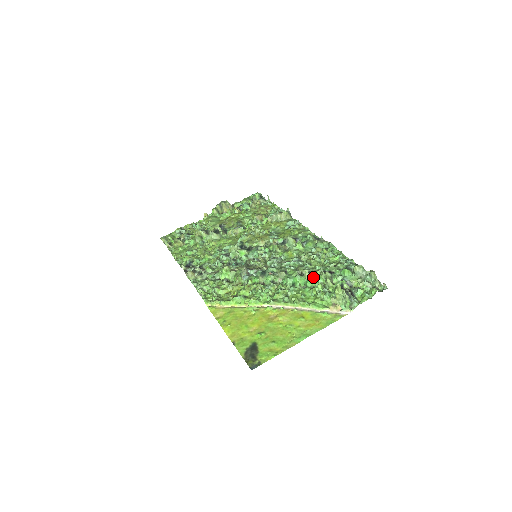
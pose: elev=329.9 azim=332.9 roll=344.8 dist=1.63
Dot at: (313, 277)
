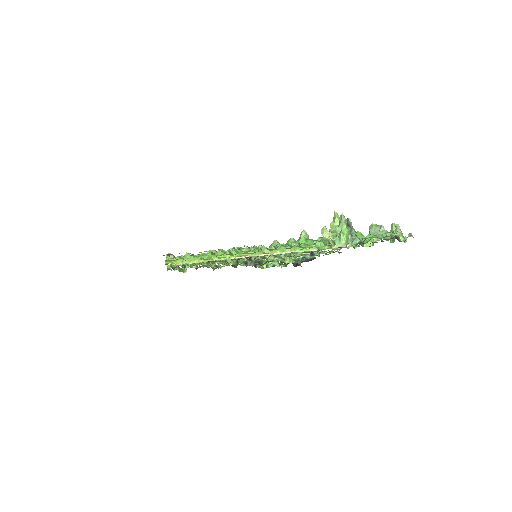
Dot at: (311, 239)
